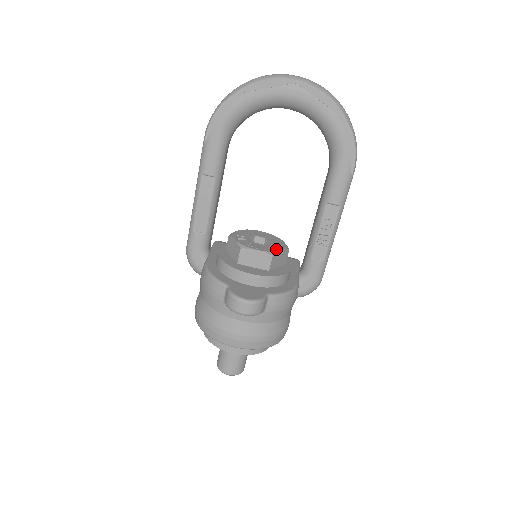
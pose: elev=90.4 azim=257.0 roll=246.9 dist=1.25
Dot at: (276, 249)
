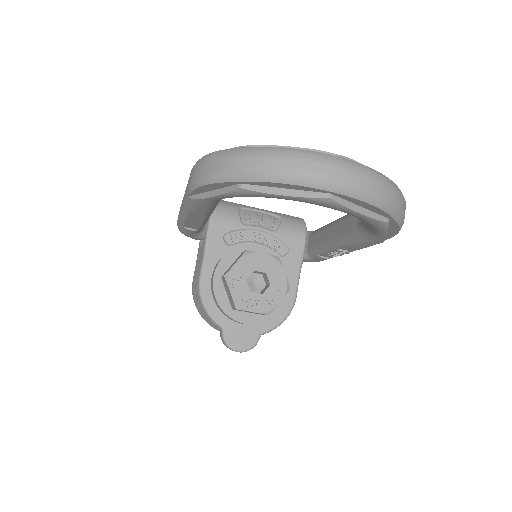
Dot at: (274, 303)
